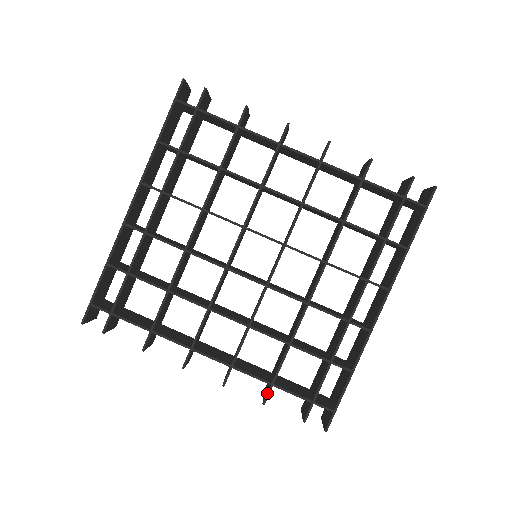
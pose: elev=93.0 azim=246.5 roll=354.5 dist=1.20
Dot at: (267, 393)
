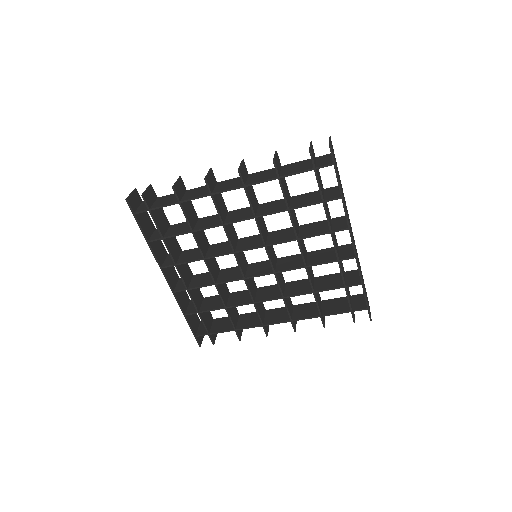
Dot at: (322, 322)
